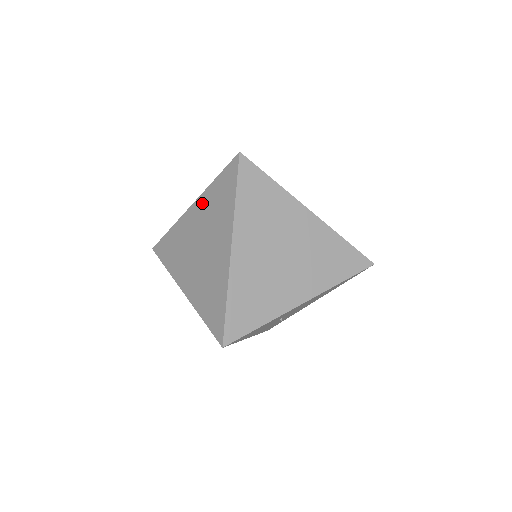
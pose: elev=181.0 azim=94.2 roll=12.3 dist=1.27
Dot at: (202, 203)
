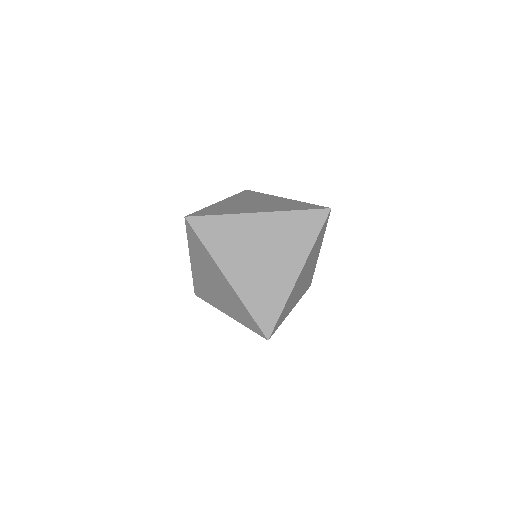
Dot at: (276, 220)
